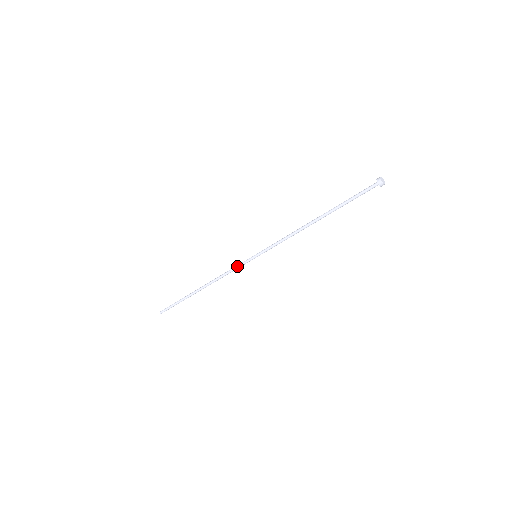
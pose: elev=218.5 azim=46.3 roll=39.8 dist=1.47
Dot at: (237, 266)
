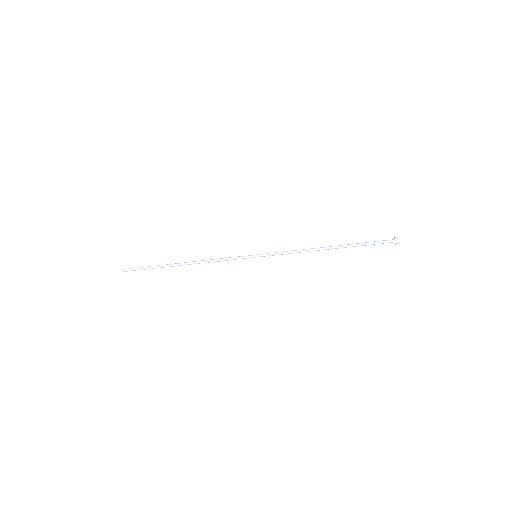
Dot at: (233, 257)
